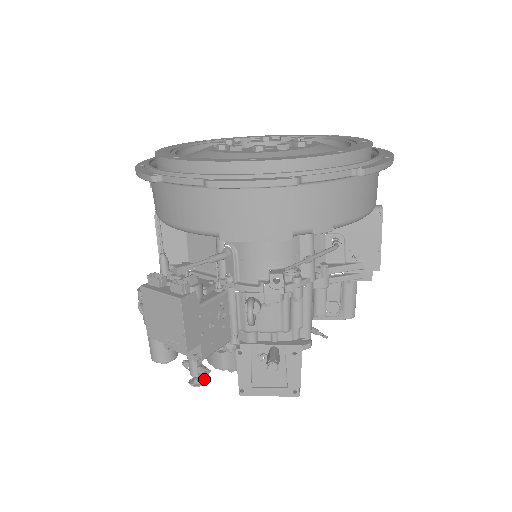
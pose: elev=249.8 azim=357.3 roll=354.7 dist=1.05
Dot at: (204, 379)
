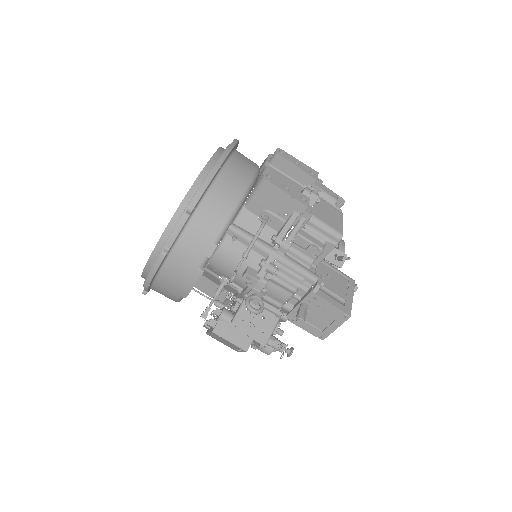
Dot at: (292, 348)
